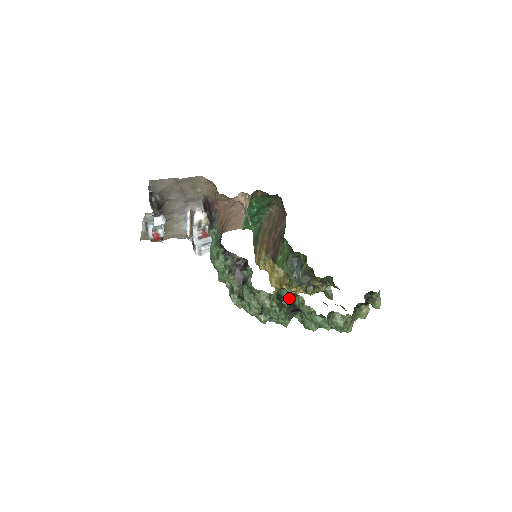
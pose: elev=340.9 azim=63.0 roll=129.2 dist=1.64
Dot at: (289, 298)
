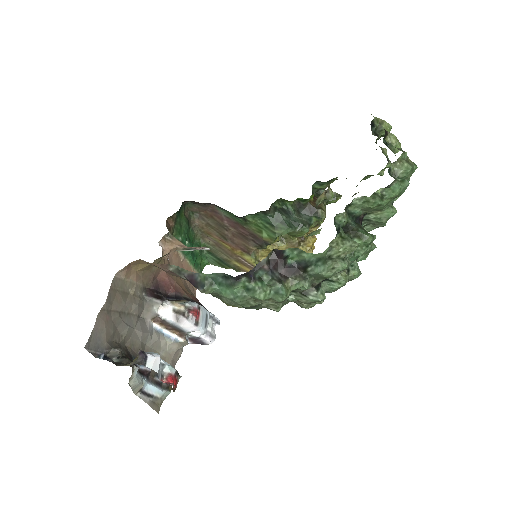
Dot at: (348, 219)
